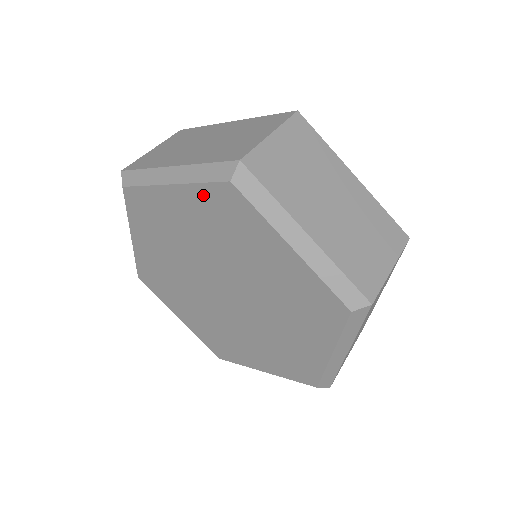
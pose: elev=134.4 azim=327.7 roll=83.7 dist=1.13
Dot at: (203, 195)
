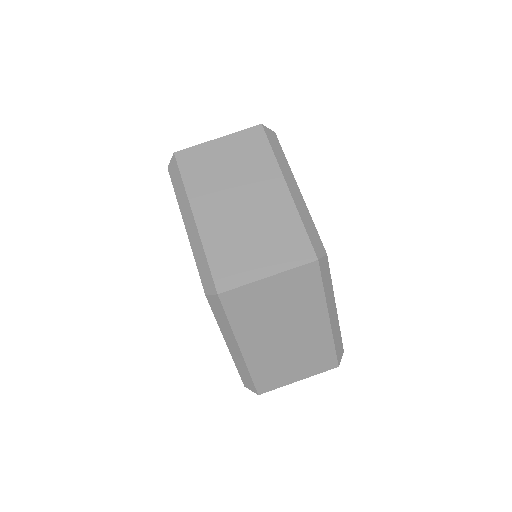
Dot at: occluded
